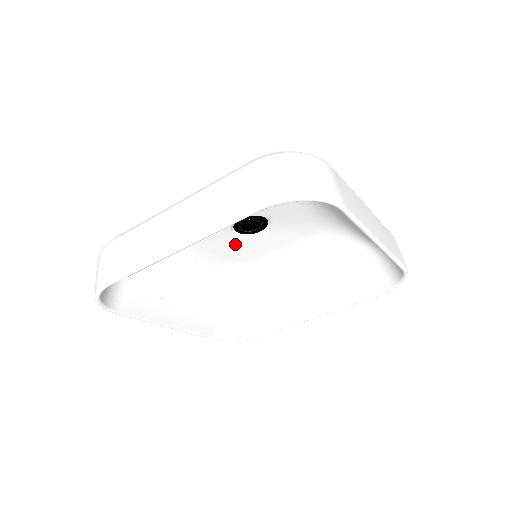
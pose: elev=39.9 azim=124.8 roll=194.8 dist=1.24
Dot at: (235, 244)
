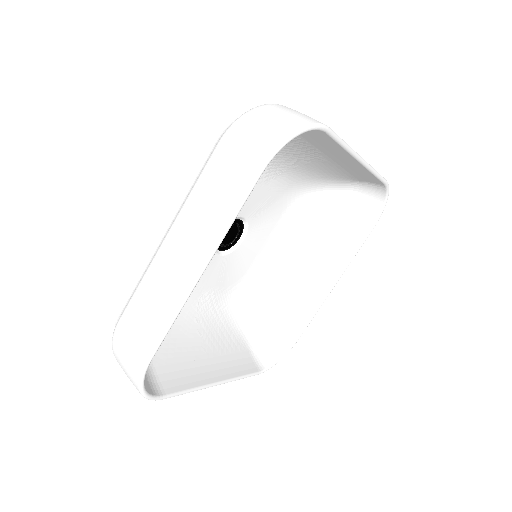
Dot at: (224, 265)
